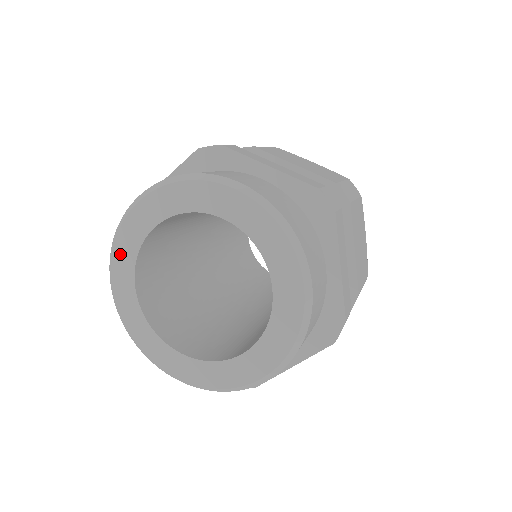
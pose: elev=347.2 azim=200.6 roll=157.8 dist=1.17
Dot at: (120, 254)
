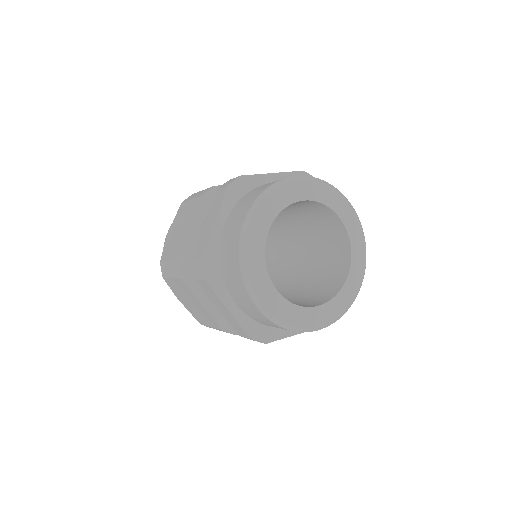
Dot at: (254, 271)
